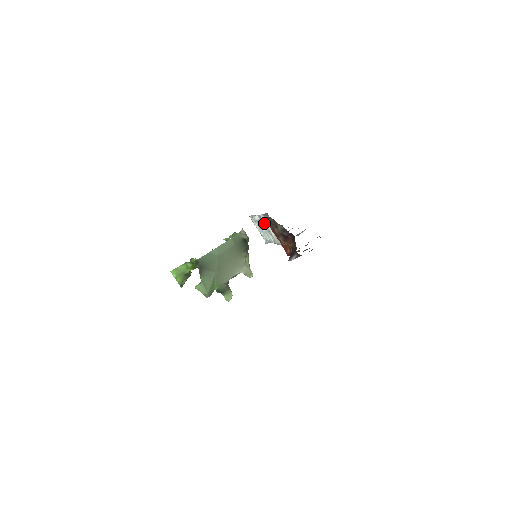
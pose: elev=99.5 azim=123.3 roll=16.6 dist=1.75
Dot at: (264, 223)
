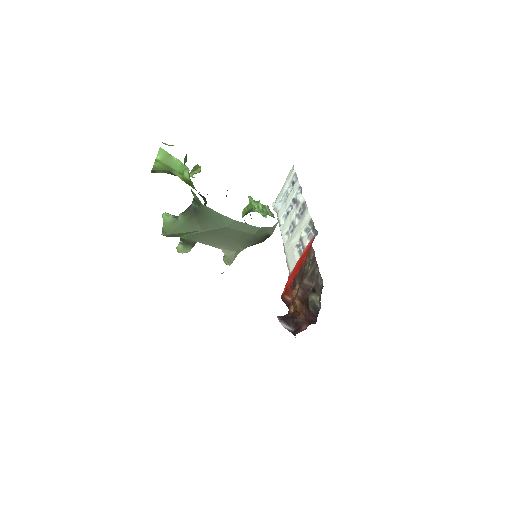
Dot at: (299, 214)
